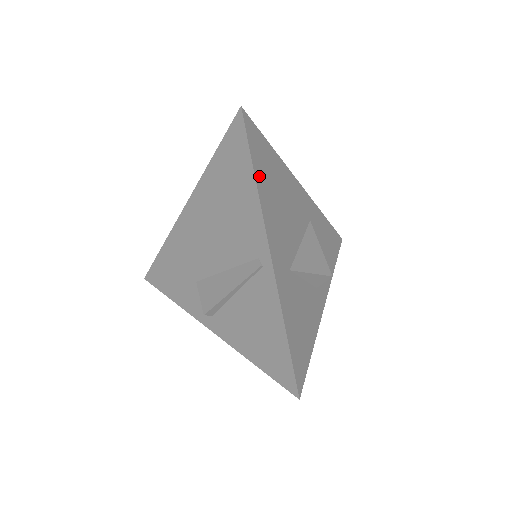
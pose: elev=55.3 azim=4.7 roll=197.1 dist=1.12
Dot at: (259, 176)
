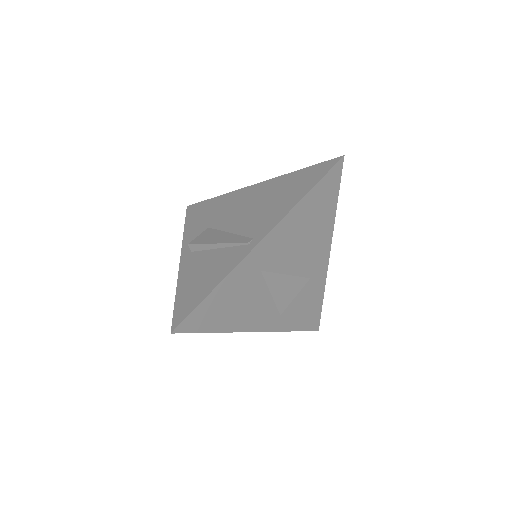
Dot at: (309, 199)
